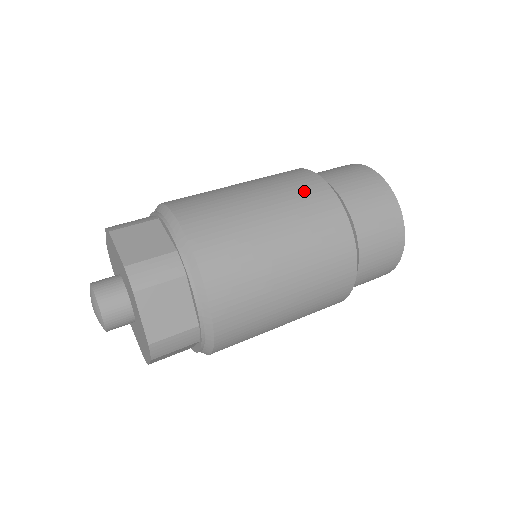
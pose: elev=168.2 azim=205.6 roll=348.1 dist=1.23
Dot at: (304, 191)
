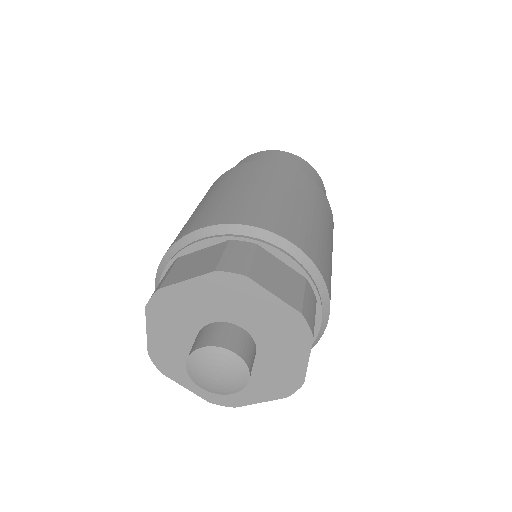
Dot at: (312, 191)
